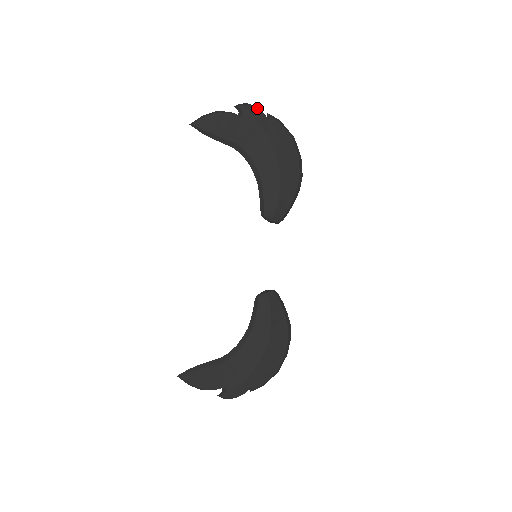
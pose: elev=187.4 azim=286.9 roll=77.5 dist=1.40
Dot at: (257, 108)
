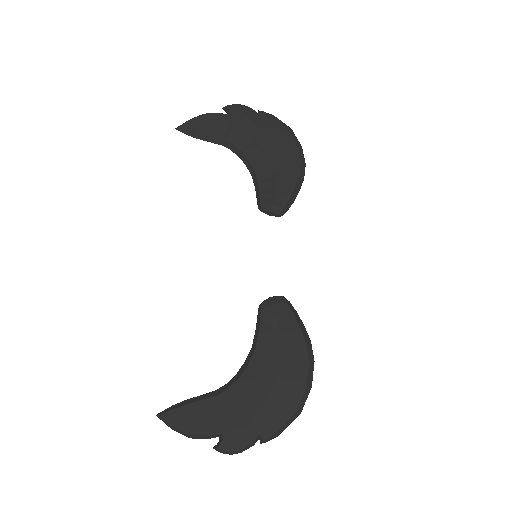
Dot at: (246, 106)
